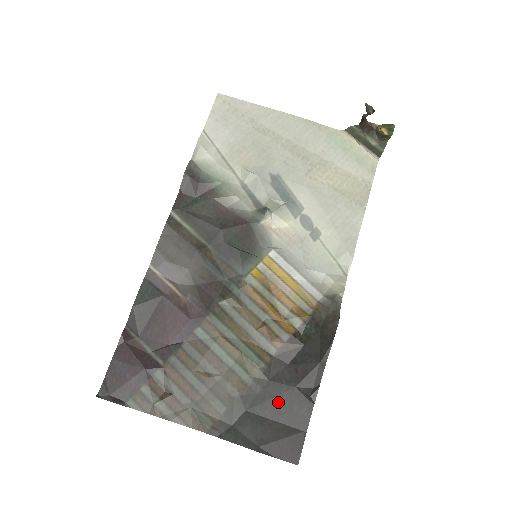
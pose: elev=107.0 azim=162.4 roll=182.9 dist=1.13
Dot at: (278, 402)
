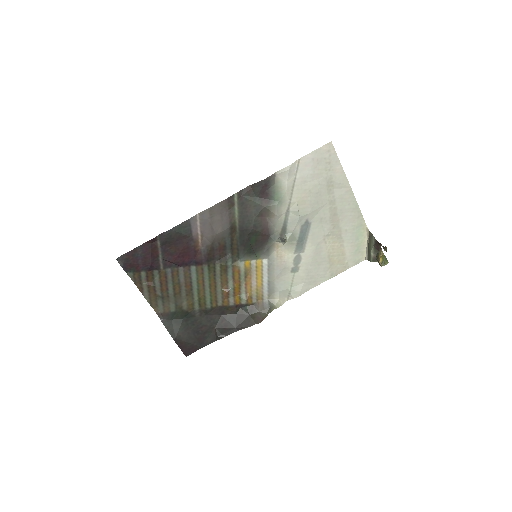
Dot at: (201, 327)
